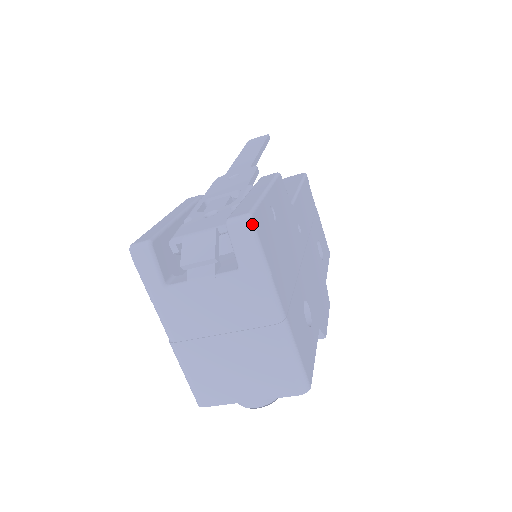
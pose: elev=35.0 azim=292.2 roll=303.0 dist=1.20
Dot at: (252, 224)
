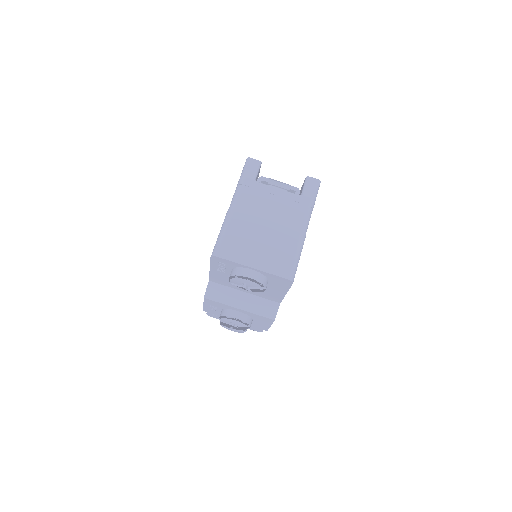
Dot at: occluded
